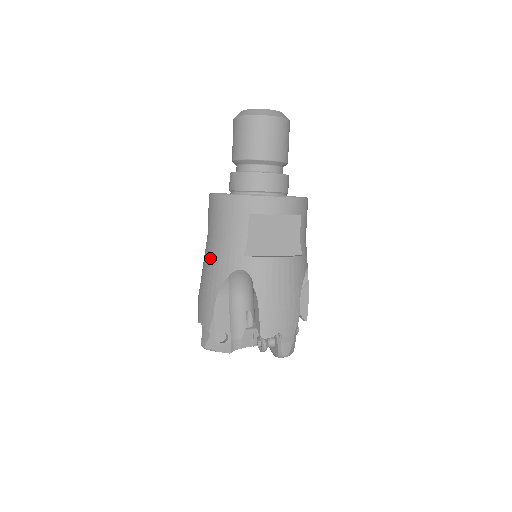
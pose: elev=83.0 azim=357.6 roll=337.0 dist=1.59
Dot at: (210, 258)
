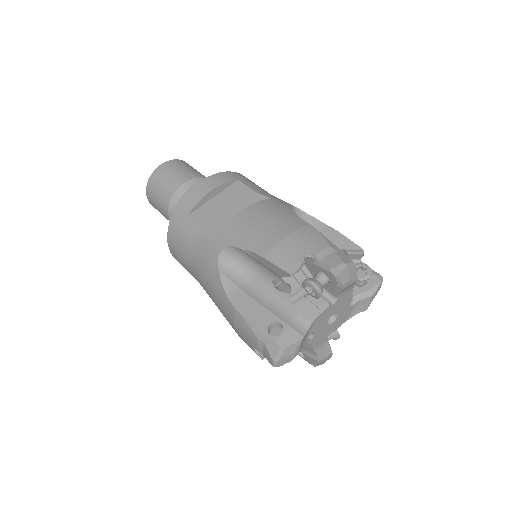
Dot at: (206, 288)
